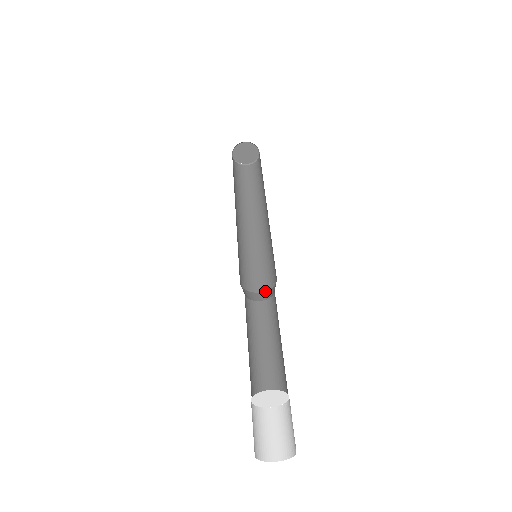
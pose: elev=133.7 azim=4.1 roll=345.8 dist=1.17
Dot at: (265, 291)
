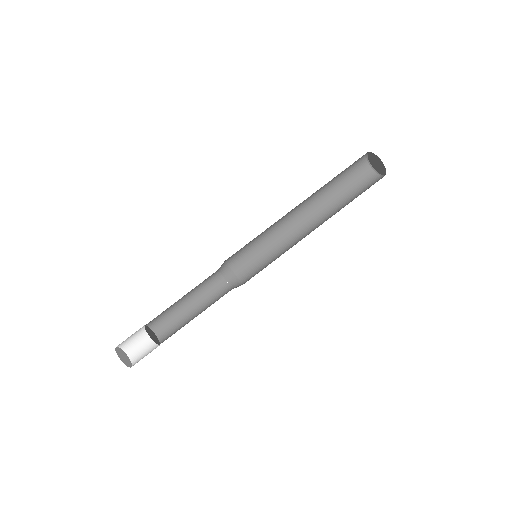
Dot at: (236, 276)
